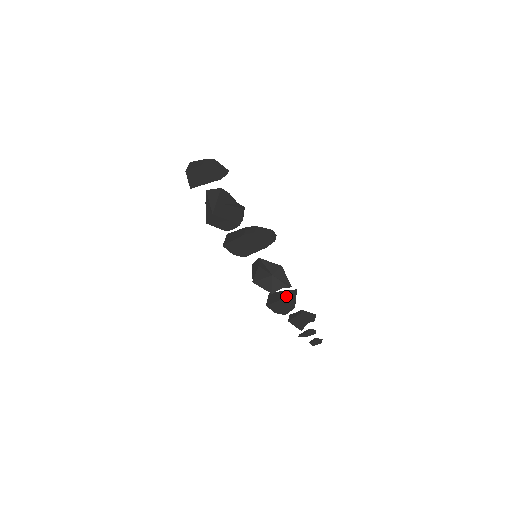
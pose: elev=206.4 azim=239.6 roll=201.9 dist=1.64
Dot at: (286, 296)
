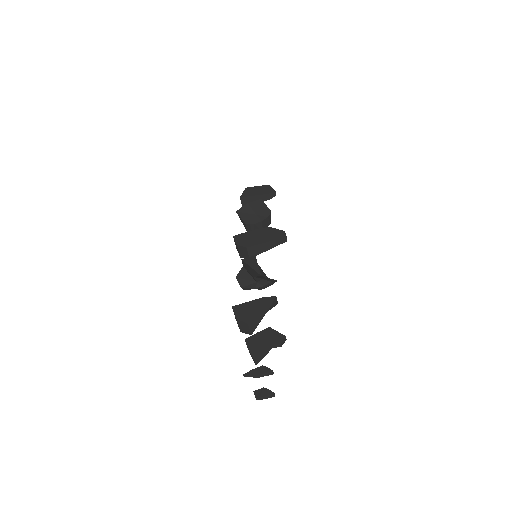
Dot at: (264, 298)
